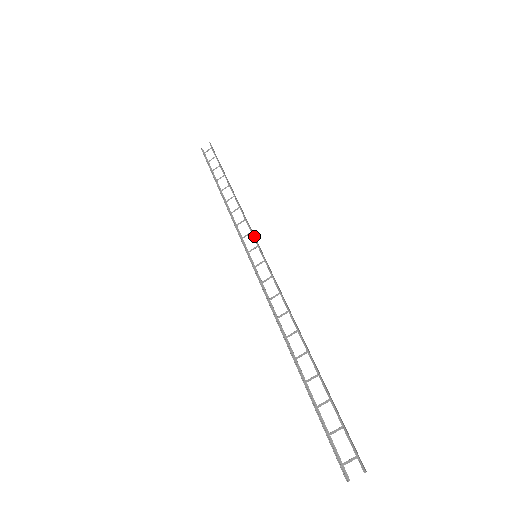
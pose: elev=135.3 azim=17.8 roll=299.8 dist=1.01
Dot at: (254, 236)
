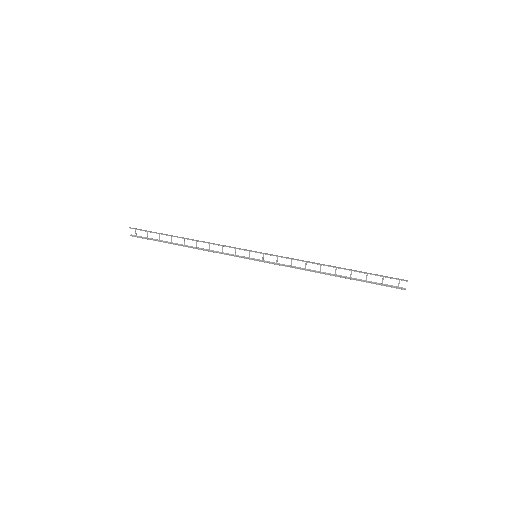
Dot at: (241, 249)
